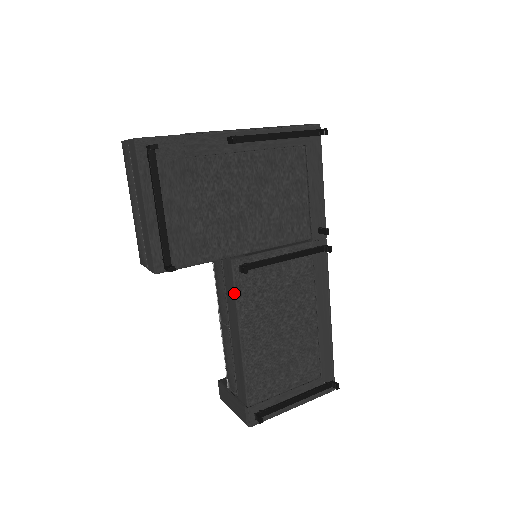
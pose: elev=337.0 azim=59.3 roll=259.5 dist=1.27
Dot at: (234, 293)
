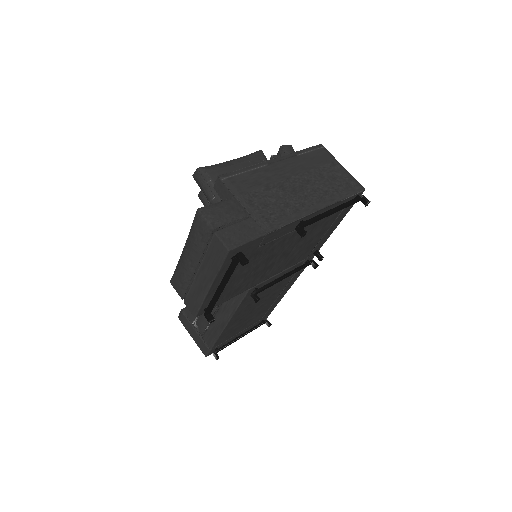
Dot at: (238, 304)
